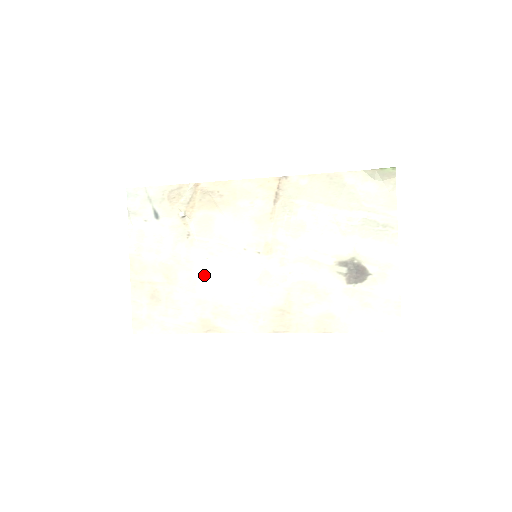
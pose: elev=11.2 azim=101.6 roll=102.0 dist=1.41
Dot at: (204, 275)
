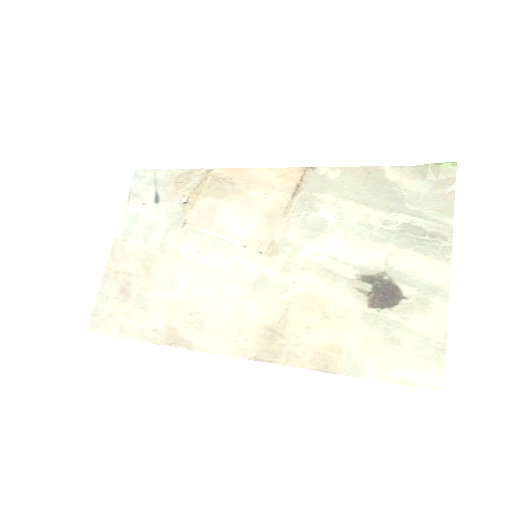
Dot at: (188, 272)
